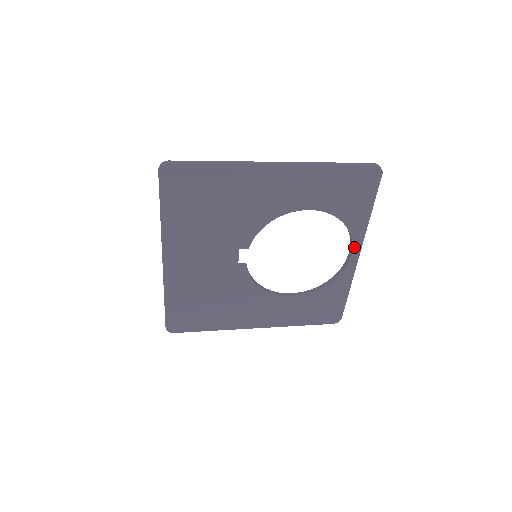
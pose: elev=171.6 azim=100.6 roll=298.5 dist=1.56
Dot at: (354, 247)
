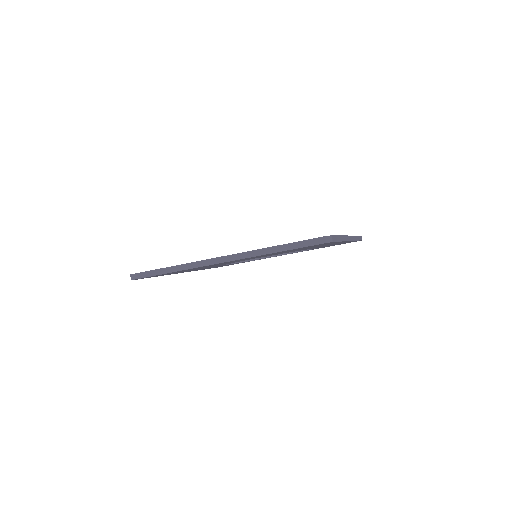
Dot at: (291, 253)
